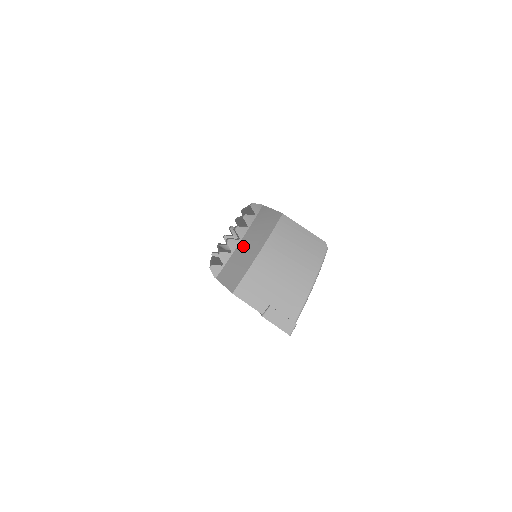
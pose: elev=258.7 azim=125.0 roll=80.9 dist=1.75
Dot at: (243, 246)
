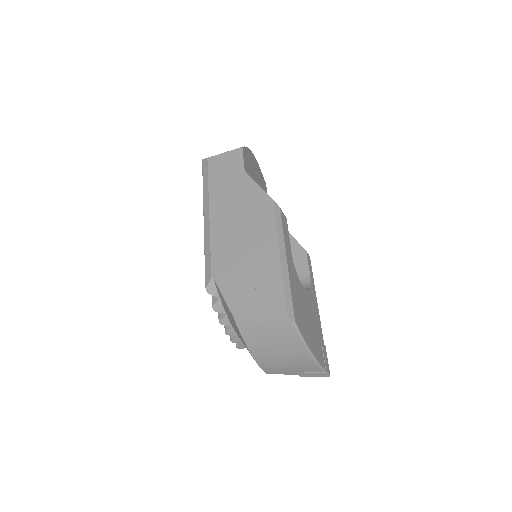
Dot at: occluded
